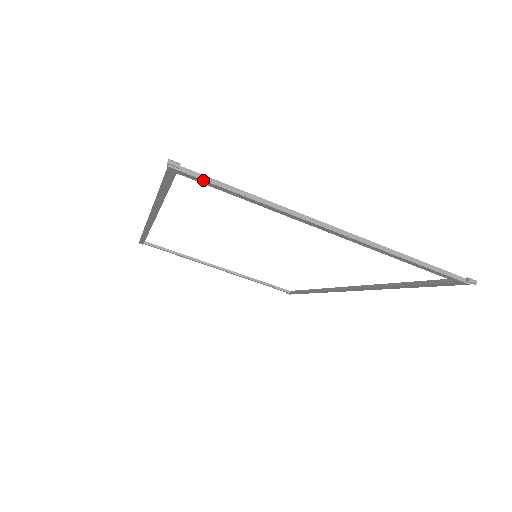
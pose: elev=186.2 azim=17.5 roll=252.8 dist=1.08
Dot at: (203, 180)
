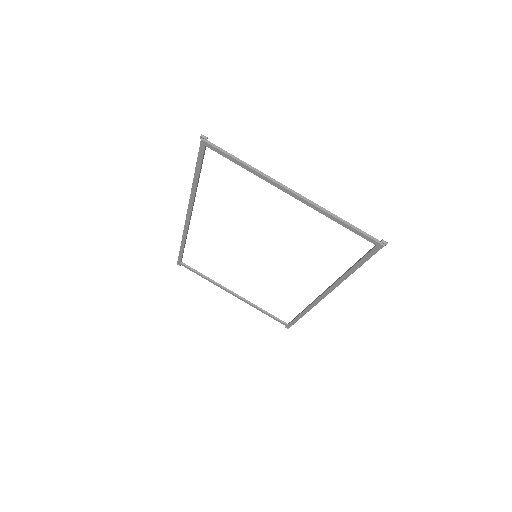
Dot at: (219, 150)
